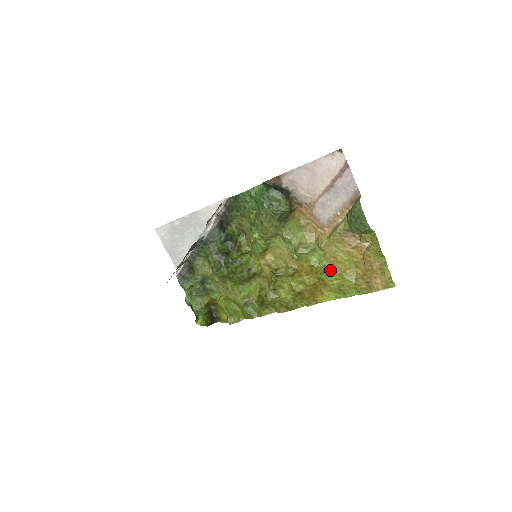
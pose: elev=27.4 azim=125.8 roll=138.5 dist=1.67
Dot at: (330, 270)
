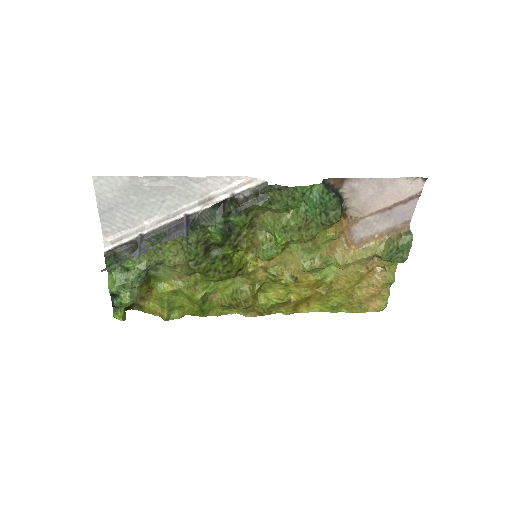
Dot at: (334, 287)
